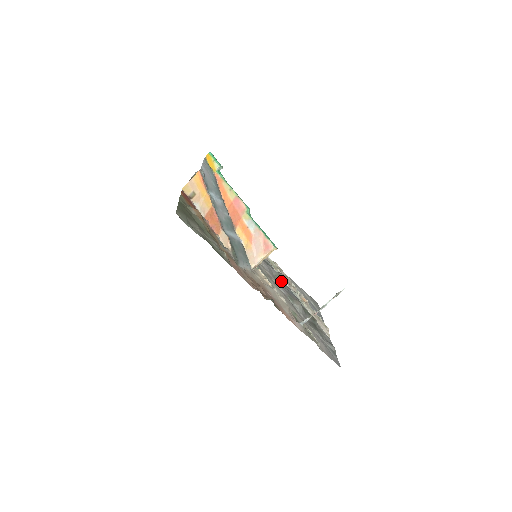
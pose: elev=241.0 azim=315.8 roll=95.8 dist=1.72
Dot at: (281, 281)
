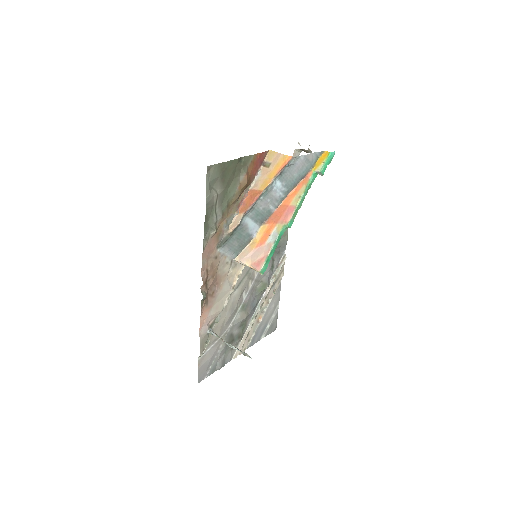
Dot at: (260, 289)
